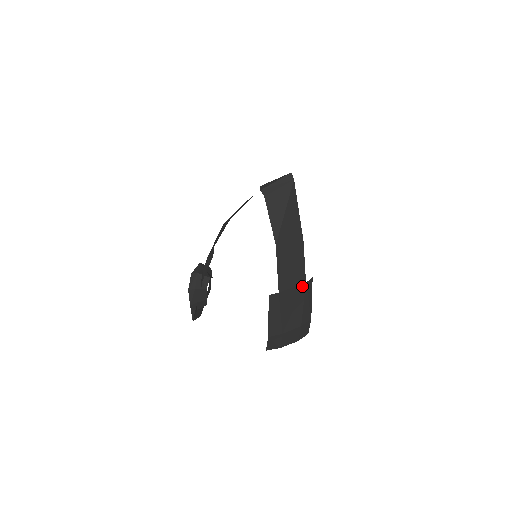
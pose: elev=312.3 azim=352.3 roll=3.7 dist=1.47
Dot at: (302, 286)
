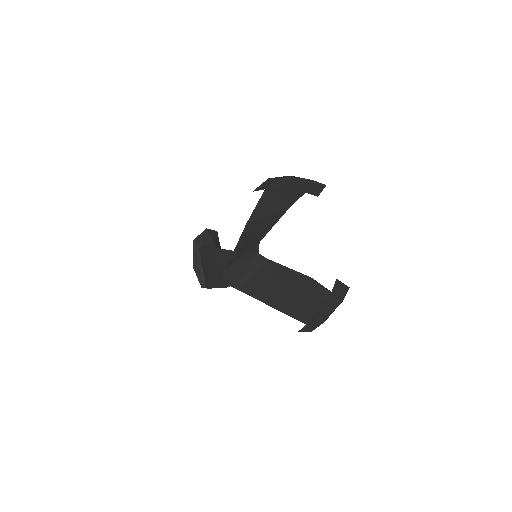
Dot at: (328, 296)
